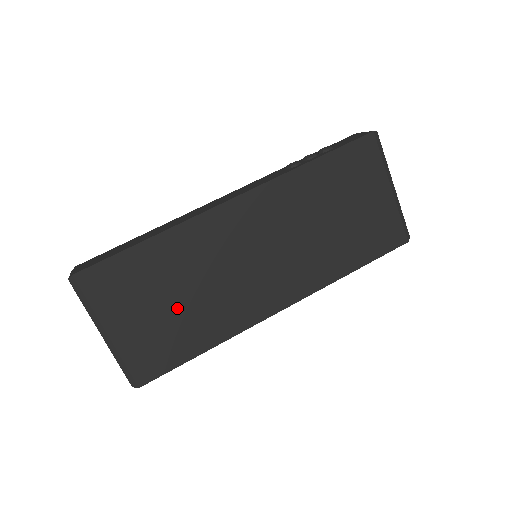
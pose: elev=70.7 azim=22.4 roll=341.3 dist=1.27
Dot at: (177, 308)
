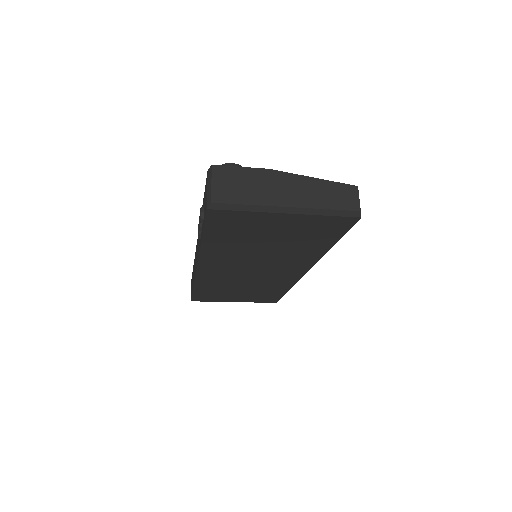
Dot at: (247, 291)
